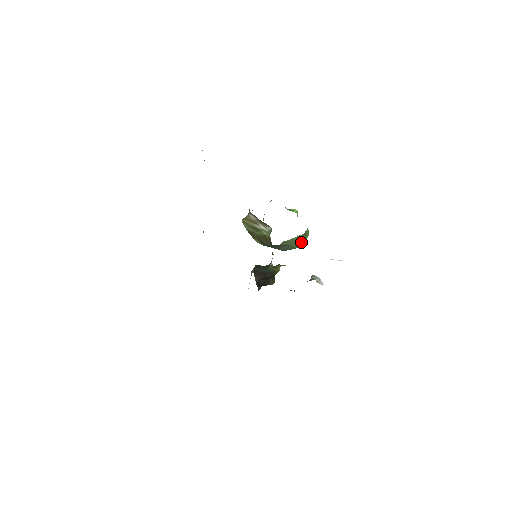
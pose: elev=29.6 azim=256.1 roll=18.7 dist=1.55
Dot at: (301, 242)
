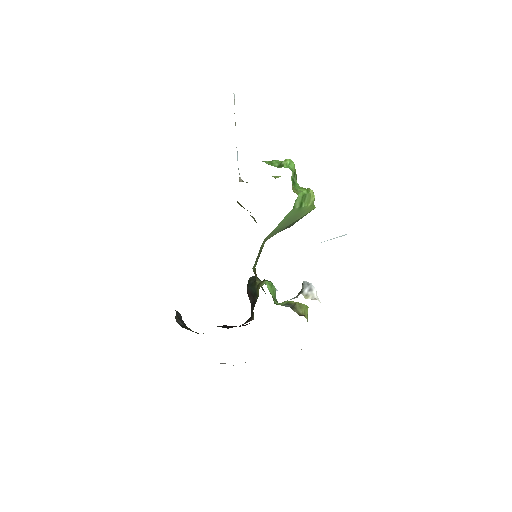
Dot at: (303, 211)
